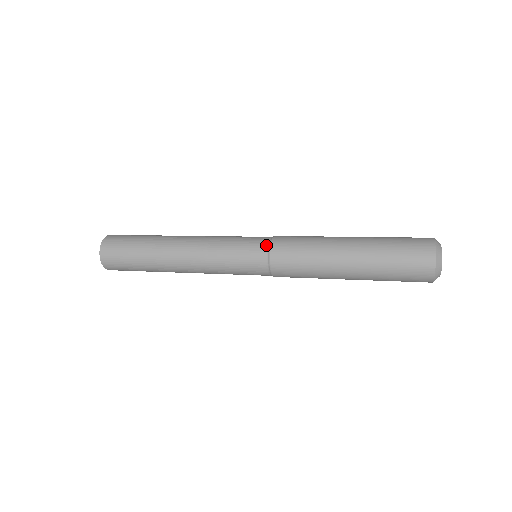
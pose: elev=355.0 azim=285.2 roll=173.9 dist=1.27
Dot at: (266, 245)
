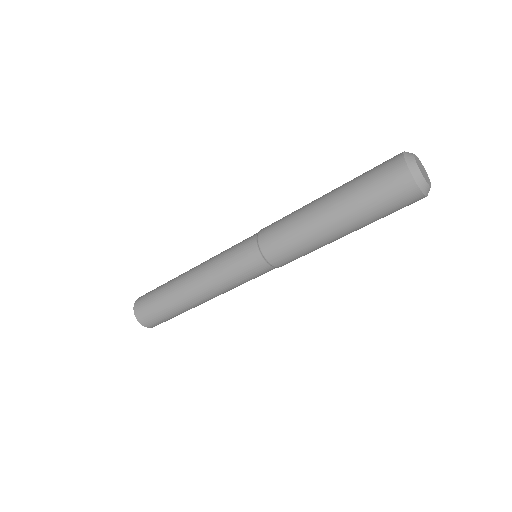
Dot at: (255, 236)
